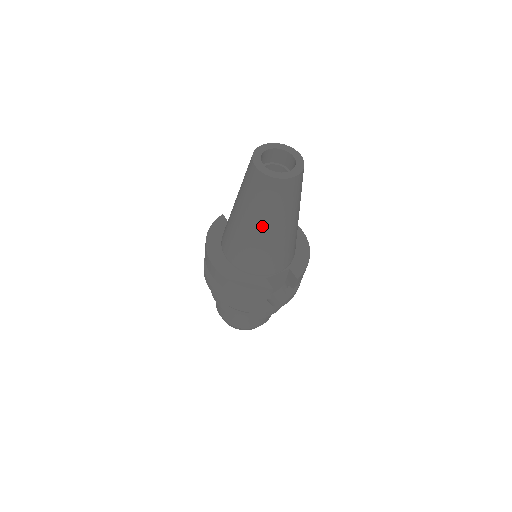
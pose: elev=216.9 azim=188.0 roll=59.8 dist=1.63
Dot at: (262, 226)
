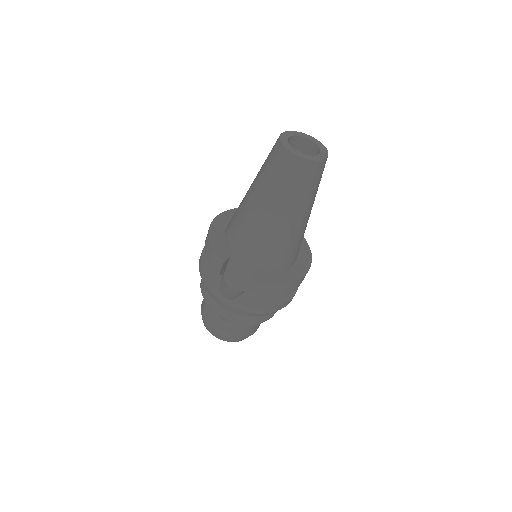
Dot at: (254, 192)
